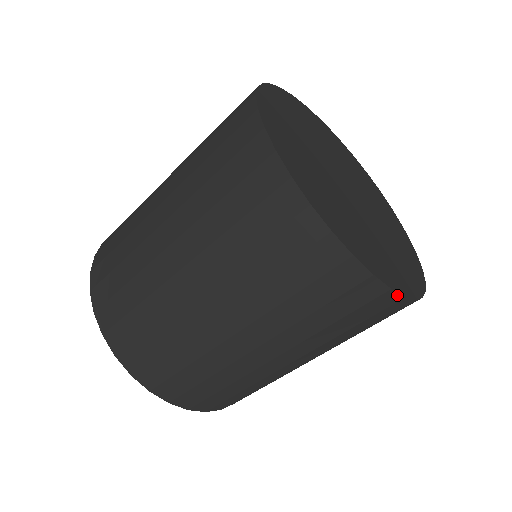
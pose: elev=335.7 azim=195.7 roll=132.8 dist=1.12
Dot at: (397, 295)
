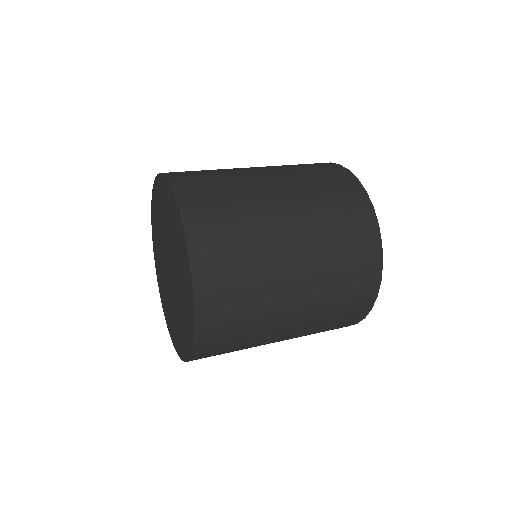
Dot at: (373, 304)
